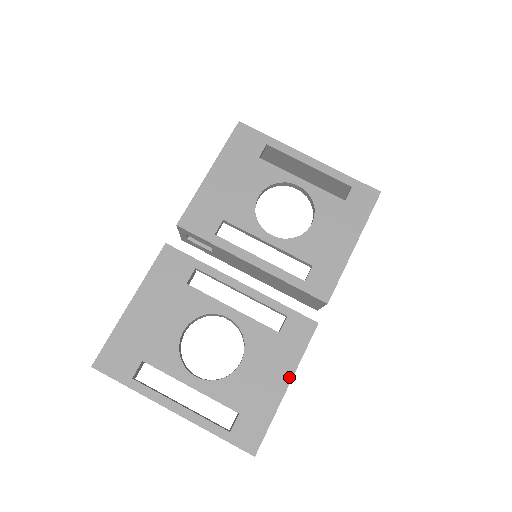
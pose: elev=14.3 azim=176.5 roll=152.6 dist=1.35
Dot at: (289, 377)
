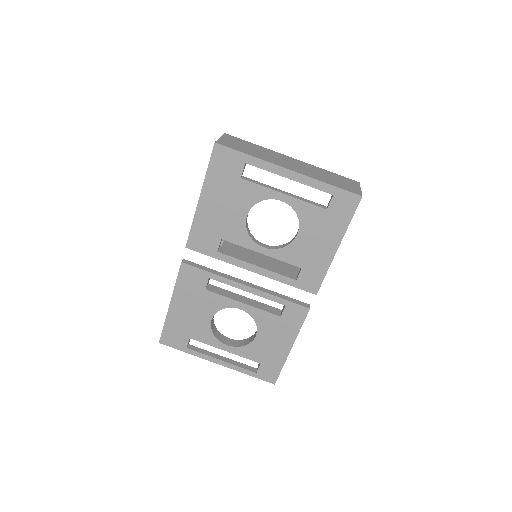
Dot at: (291, 343)
